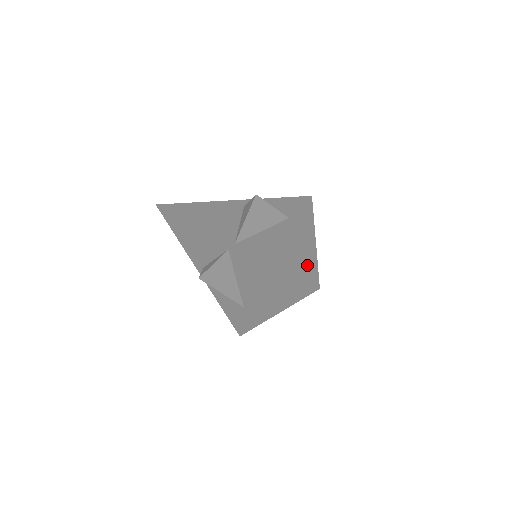
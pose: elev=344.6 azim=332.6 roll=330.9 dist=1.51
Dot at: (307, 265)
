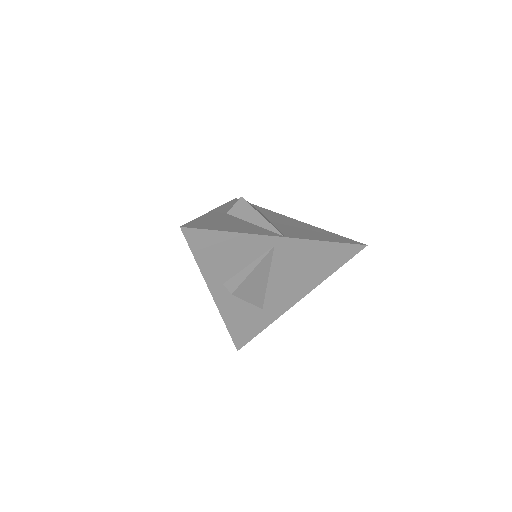
Dot at: (335, 236)
